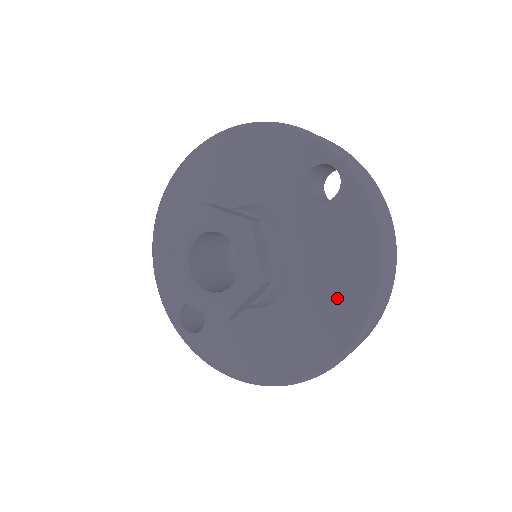
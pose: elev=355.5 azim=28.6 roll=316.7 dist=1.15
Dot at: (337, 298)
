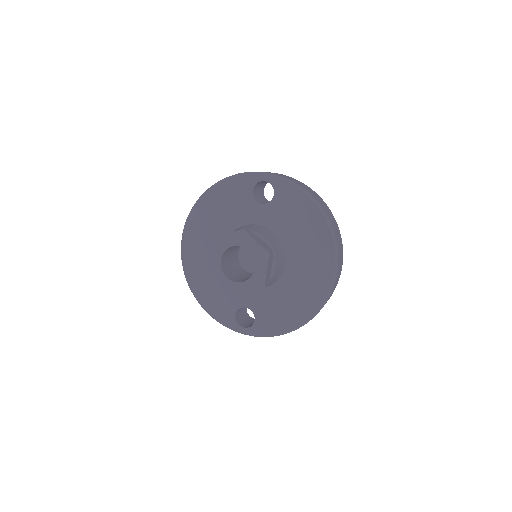
Dot at: (311, 242)
